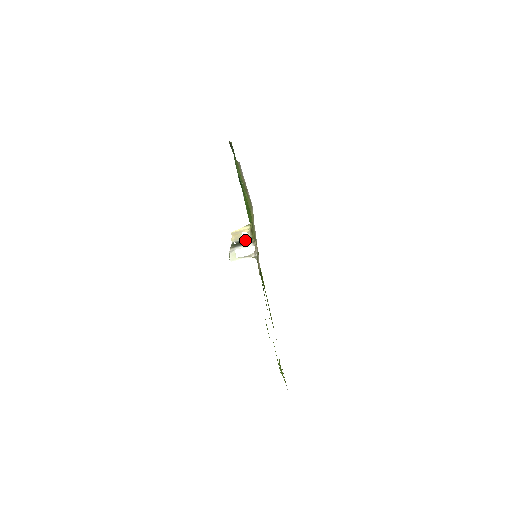
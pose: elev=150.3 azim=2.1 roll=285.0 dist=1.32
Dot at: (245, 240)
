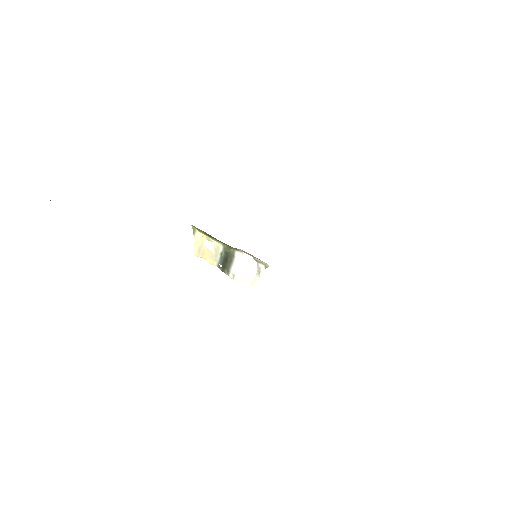
Dot at: (224, 254)
